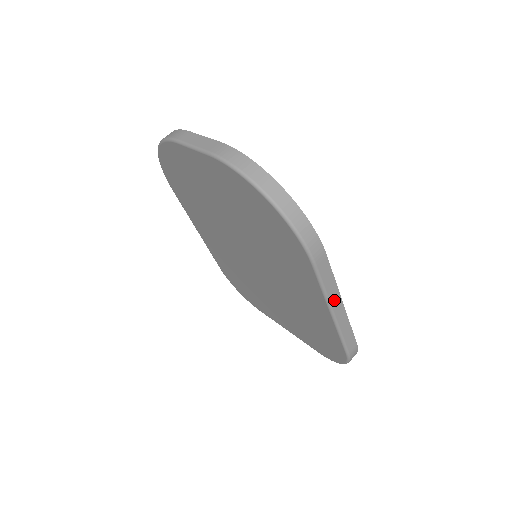
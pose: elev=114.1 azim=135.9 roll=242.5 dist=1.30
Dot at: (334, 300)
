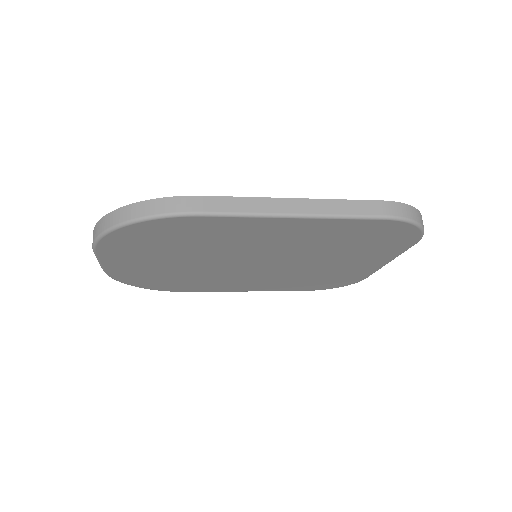
Dot at: (275, 208)
